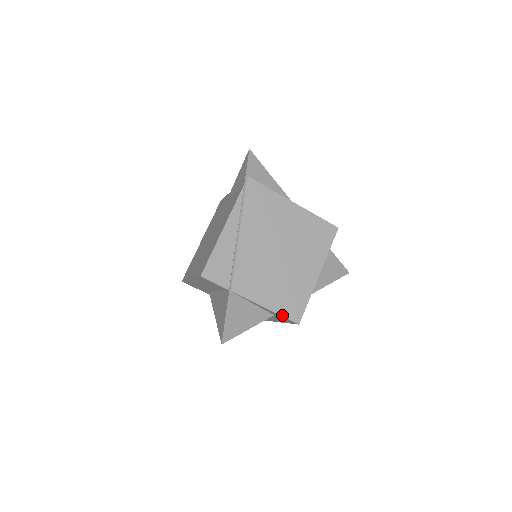
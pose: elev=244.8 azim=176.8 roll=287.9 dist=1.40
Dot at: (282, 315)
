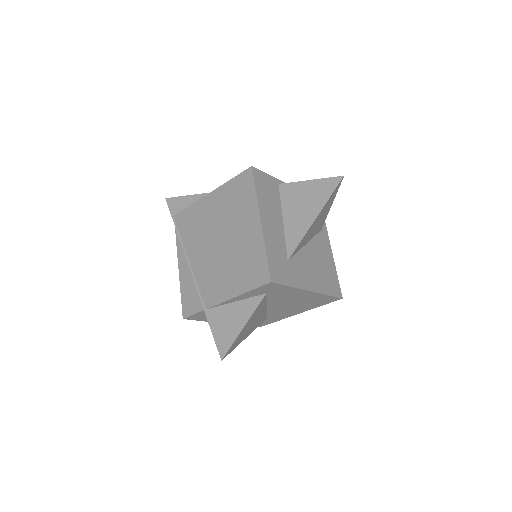
Dot at: (252, 289)
